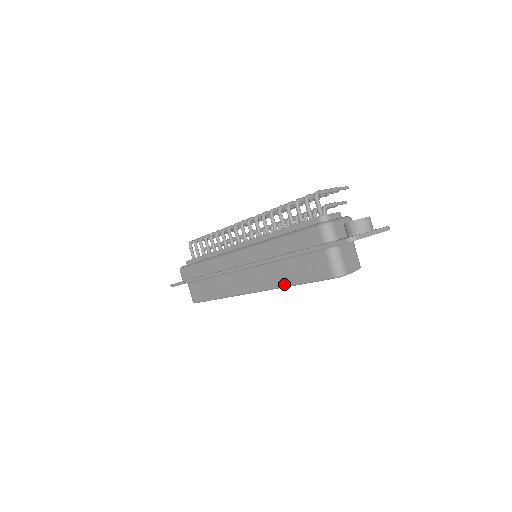
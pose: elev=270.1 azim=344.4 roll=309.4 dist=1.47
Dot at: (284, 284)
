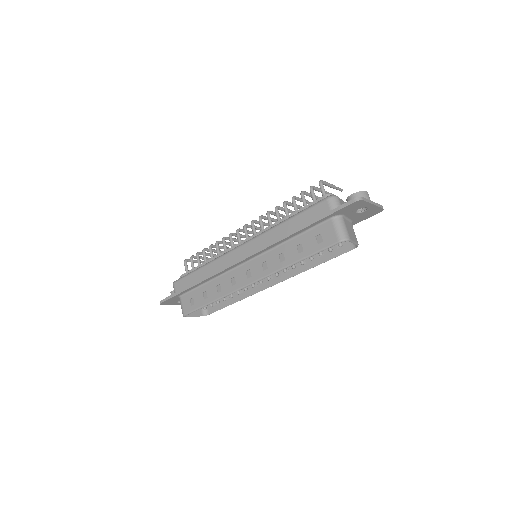
Dot at: (289, 263)
